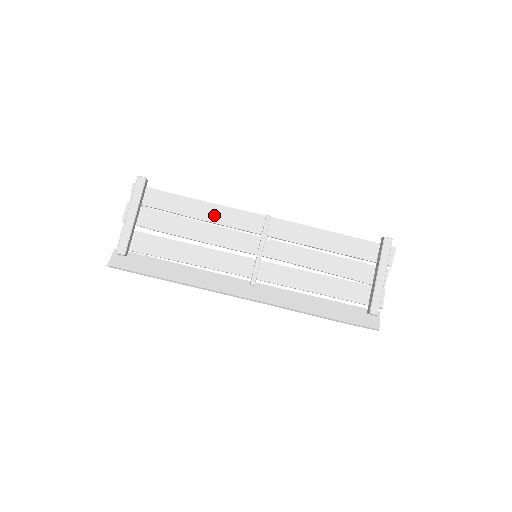
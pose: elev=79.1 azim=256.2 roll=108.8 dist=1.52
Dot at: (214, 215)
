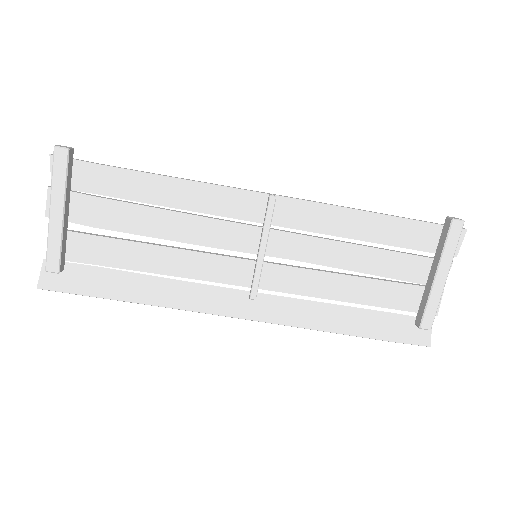
Dot at: (187, 198)
